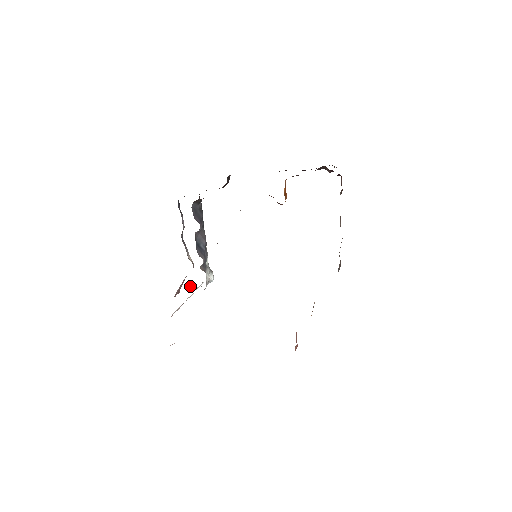
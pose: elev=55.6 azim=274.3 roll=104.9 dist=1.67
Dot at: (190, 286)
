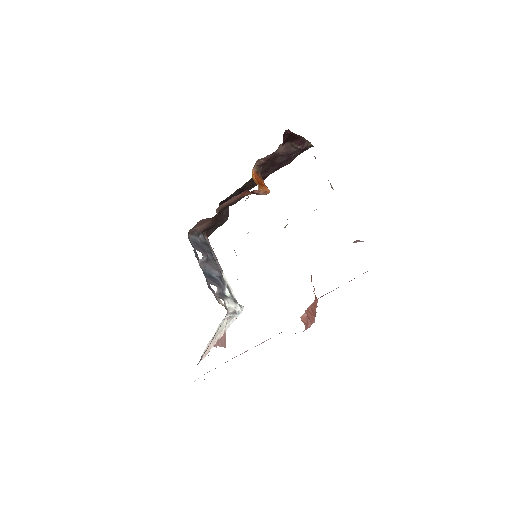
Dot at: occluded
